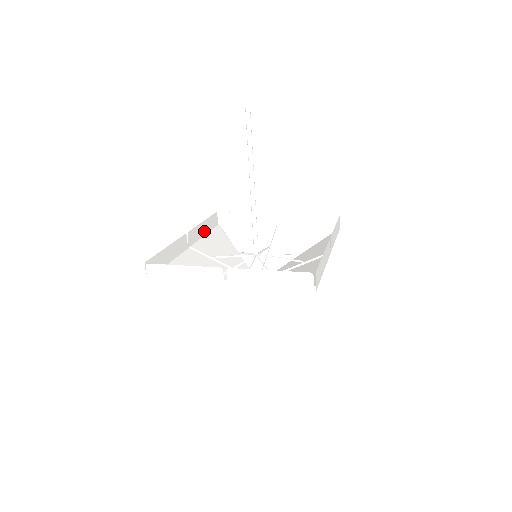
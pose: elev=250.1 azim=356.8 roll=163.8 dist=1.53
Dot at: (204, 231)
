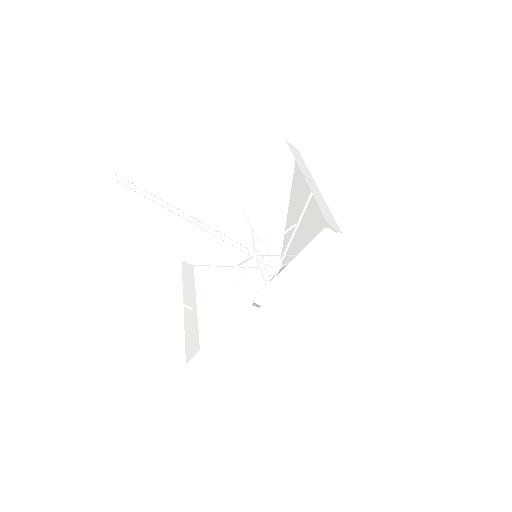
Dot at: (265, 178)
